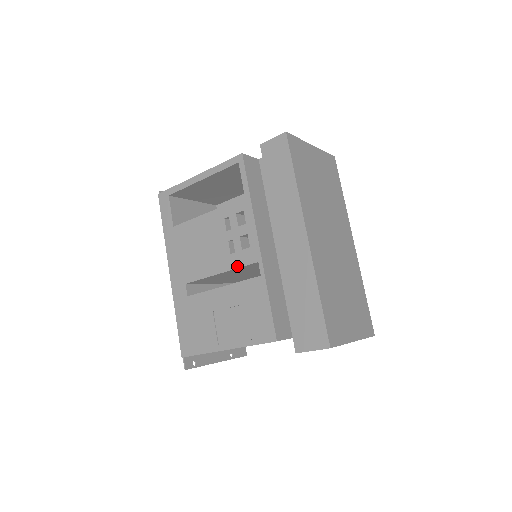
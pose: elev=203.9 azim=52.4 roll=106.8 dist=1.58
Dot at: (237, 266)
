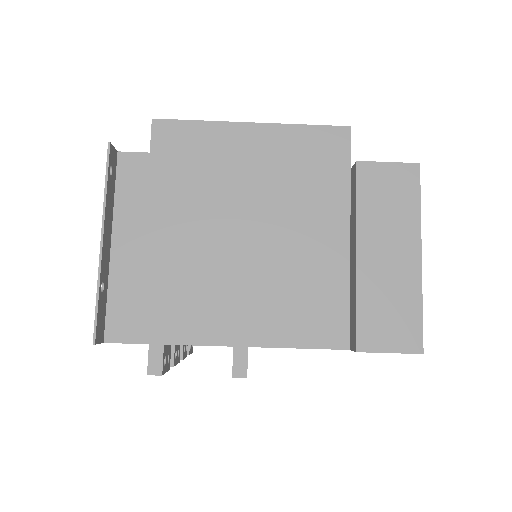
Dot at: occluded
